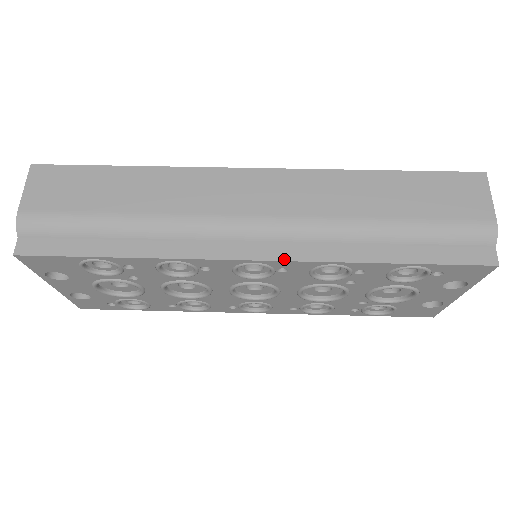
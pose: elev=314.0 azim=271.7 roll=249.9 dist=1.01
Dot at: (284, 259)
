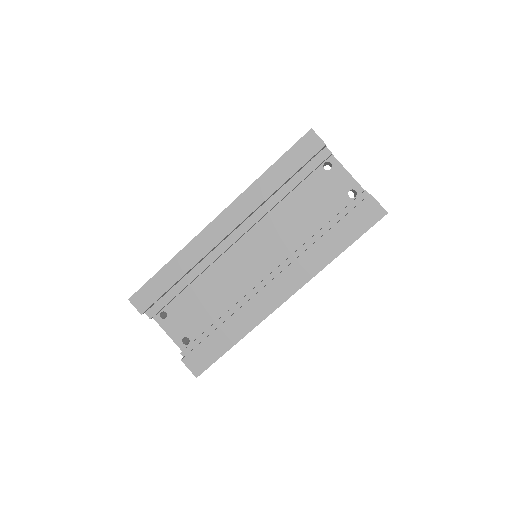
Dot at: occluded
